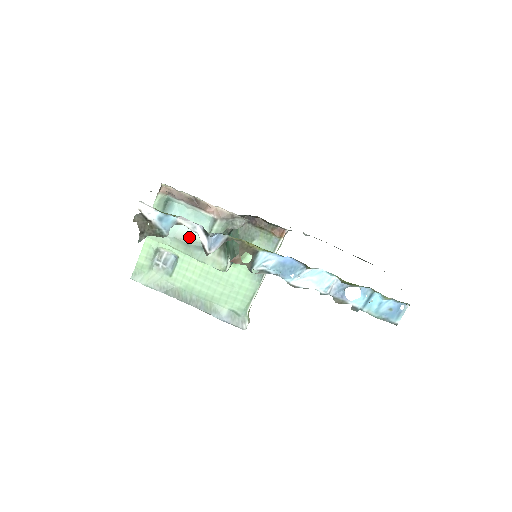
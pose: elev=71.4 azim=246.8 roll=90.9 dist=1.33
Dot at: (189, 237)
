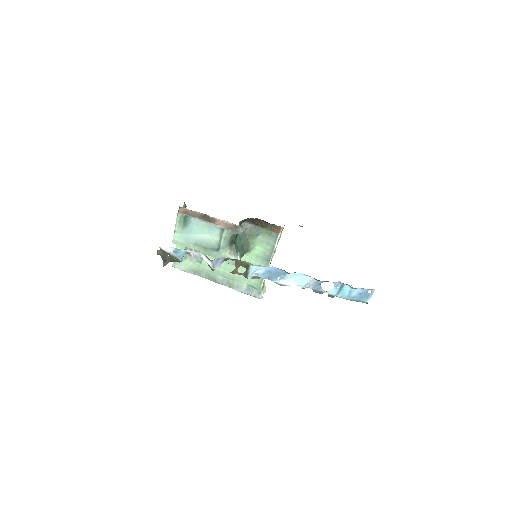
Dot at: (206, 242)
